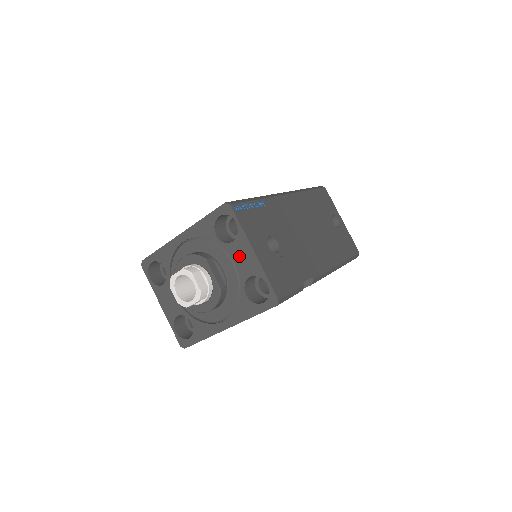
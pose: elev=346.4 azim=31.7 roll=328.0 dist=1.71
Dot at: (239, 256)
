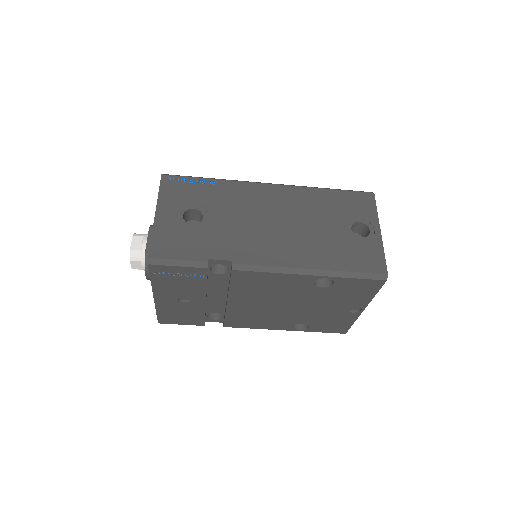
Dot at: occluded
